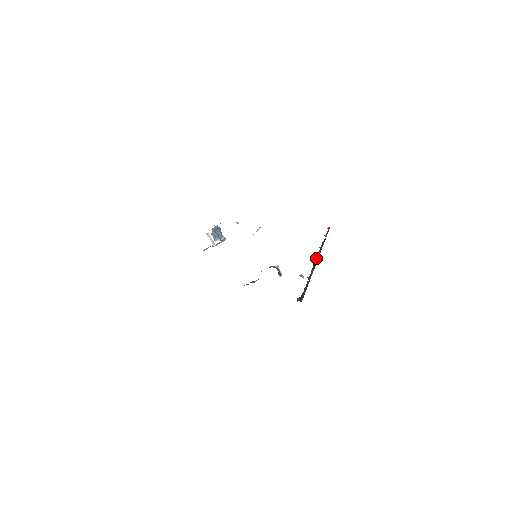
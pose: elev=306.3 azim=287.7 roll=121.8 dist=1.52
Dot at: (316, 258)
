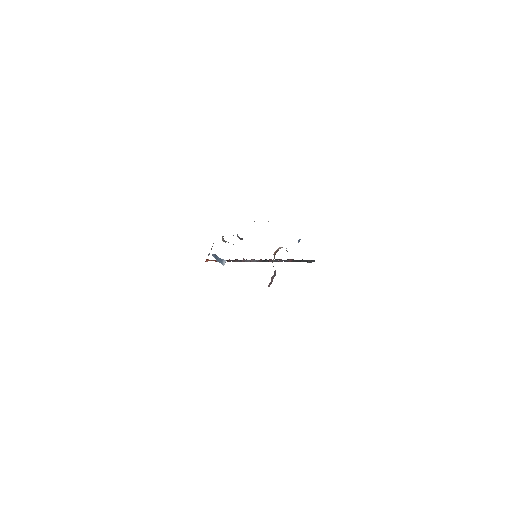
Dot at: (252, 261)
